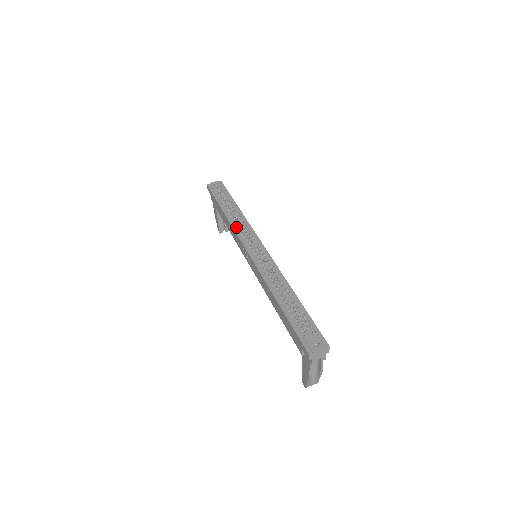
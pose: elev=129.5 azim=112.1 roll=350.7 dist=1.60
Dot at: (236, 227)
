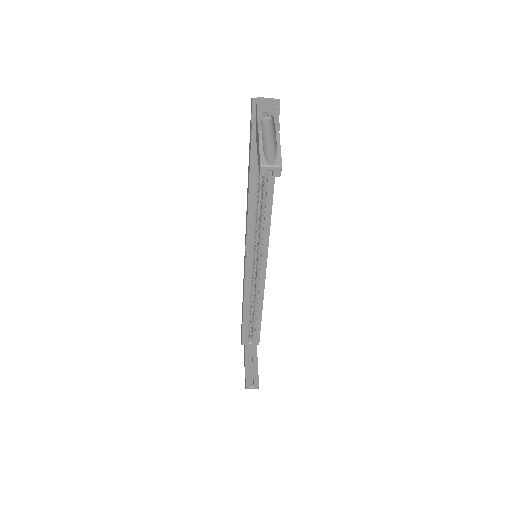
Dot at: occluded
